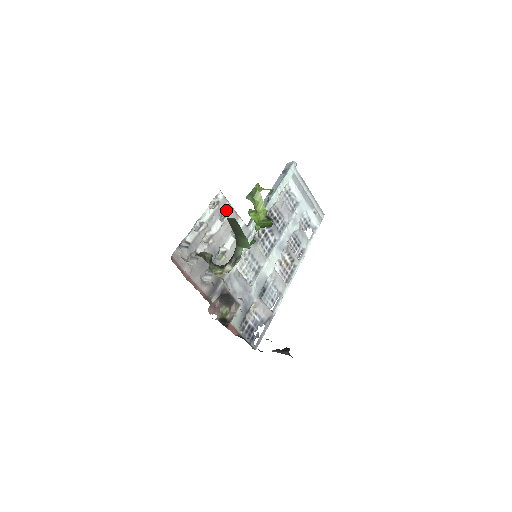
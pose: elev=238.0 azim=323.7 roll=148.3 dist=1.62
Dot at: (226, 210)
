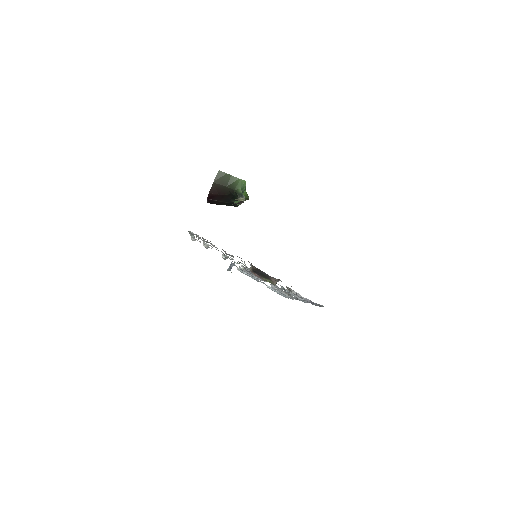
Dot at: (206, 247)
